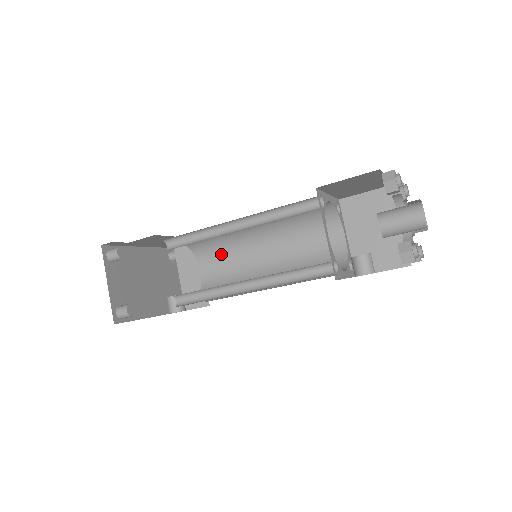
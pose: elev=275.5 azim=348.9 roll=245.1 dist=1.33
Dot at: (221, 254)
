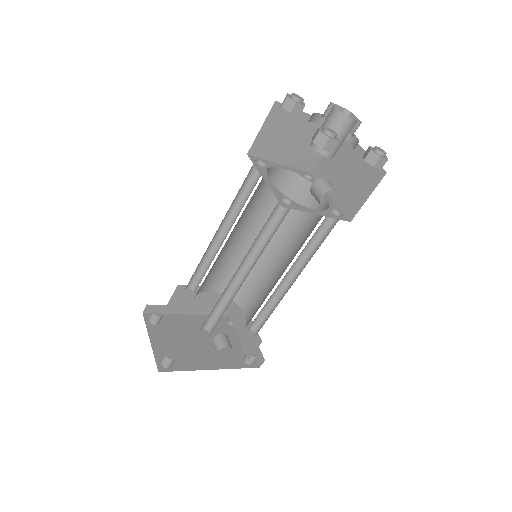
Dot at: (250, 286)
